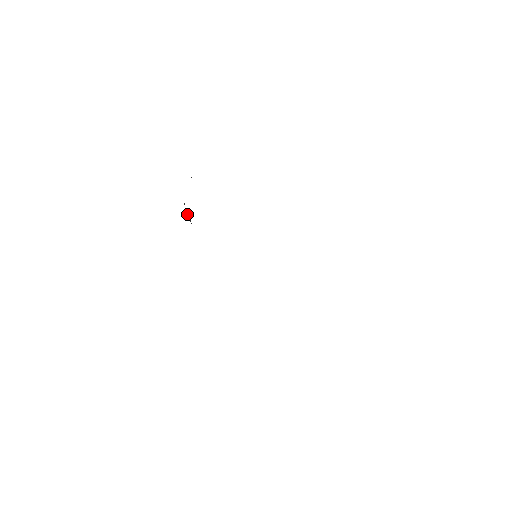
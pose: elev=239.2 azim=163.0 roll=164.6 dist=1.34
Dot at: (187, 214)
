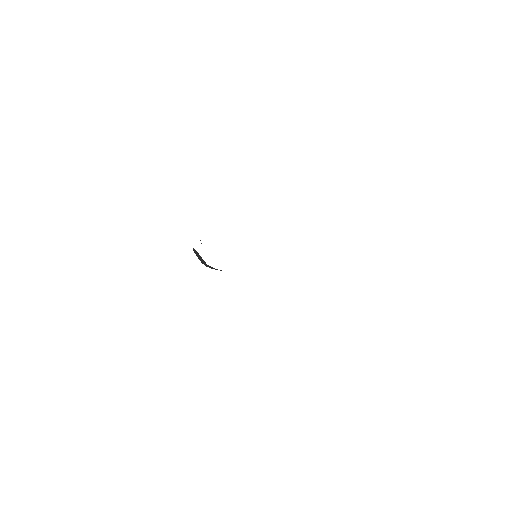
Dot at: (195, 253)
